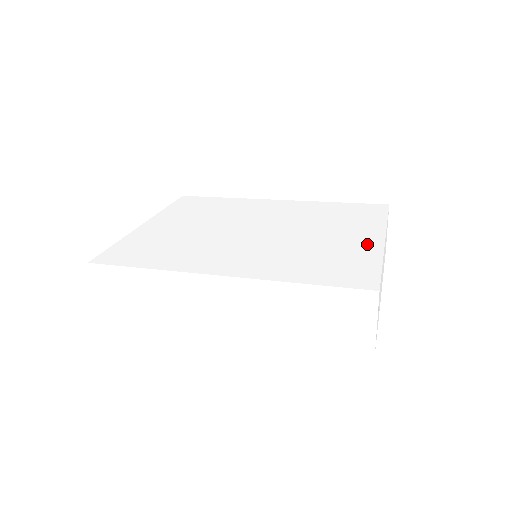
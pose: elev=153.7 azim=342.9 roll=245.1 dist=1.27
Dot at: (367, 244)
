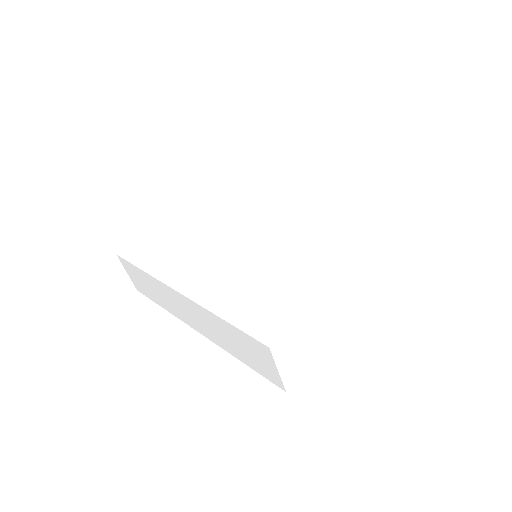
Dot at: (322, 277)
